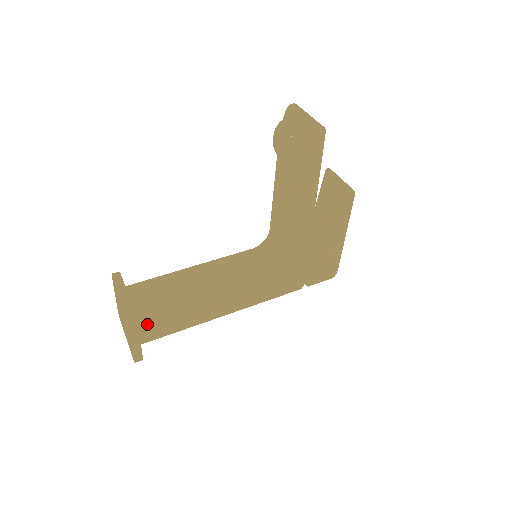
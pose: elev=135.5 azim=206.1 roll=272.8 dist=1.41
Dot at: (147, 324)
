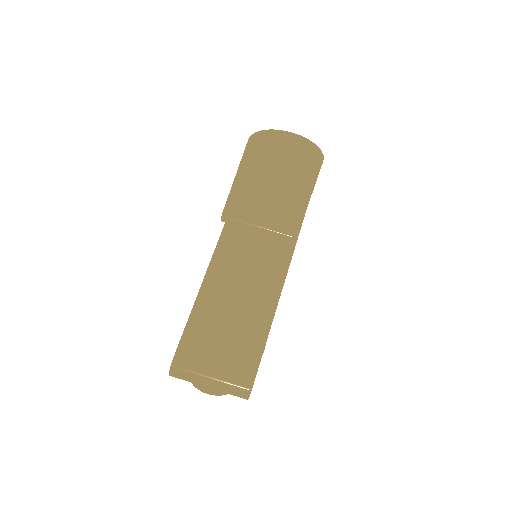
Dot at: occluded
